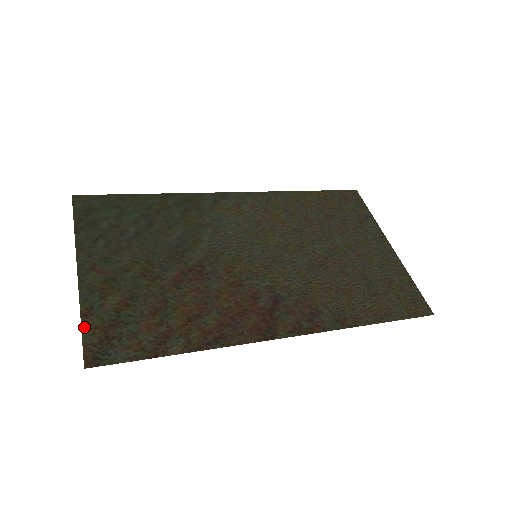
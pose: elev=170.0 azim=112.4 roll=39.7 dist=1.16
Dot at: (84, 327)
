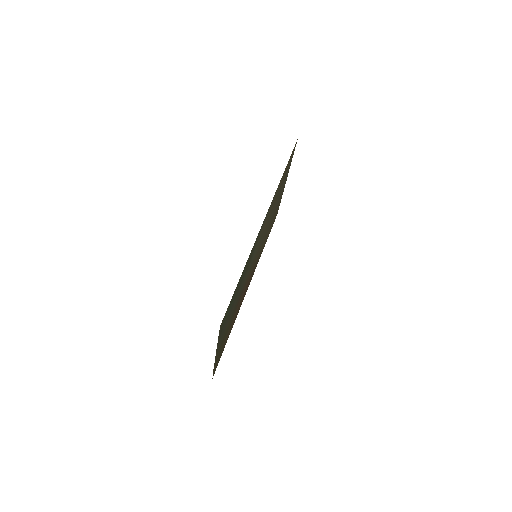
Dot at: occluded
